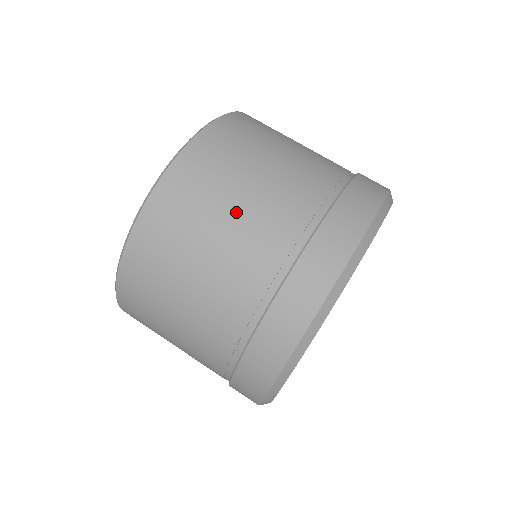
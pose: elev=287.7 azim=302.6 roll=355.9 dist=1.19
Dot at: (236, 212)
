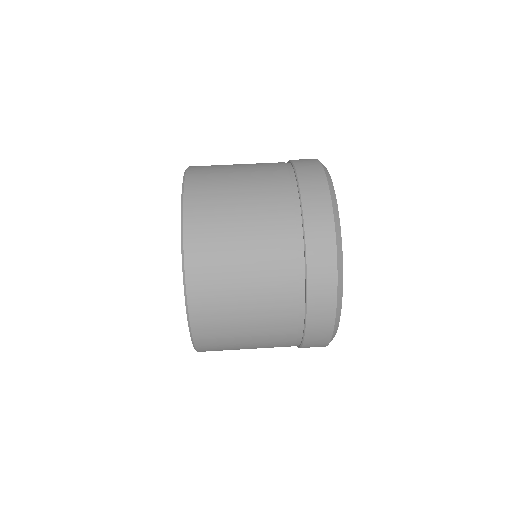
Dot at: (251, 301)
